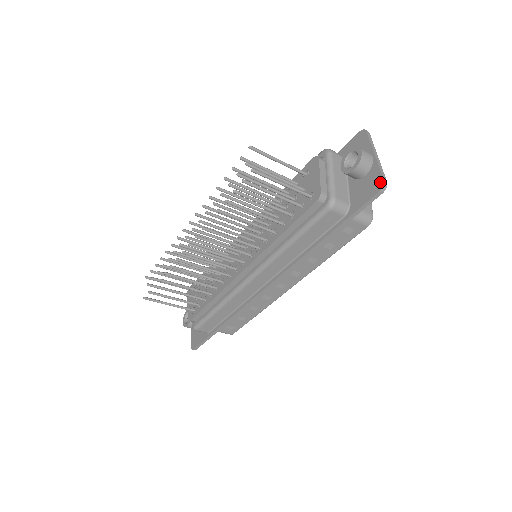
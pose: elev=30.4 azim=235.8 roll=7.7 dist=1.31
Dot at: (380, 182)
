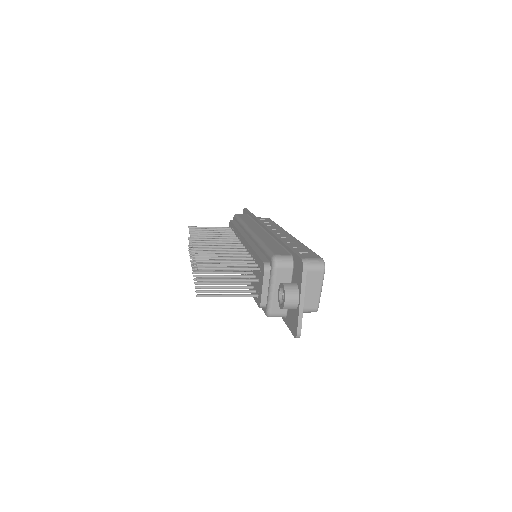
Dot at: (295, 331)
